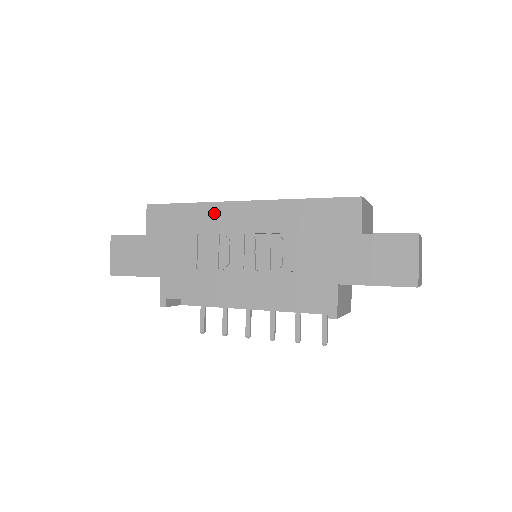
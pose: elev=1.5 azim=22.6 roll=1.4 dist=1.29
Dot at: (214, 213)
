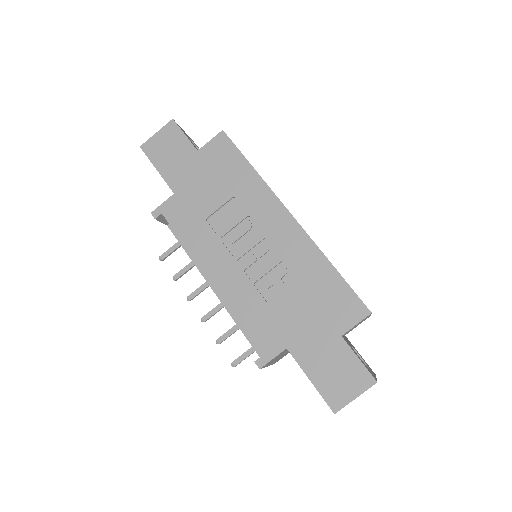
Dot at: (262, 197)
